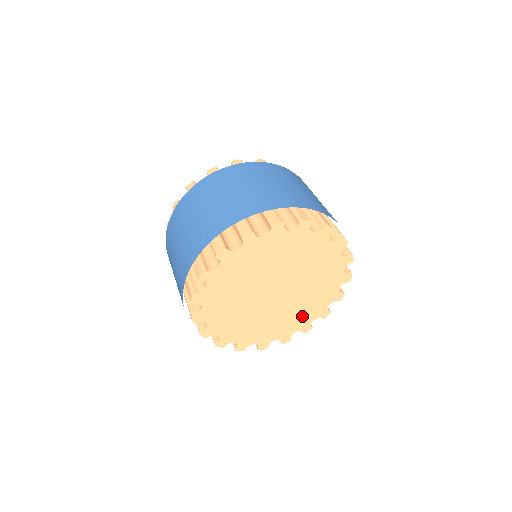
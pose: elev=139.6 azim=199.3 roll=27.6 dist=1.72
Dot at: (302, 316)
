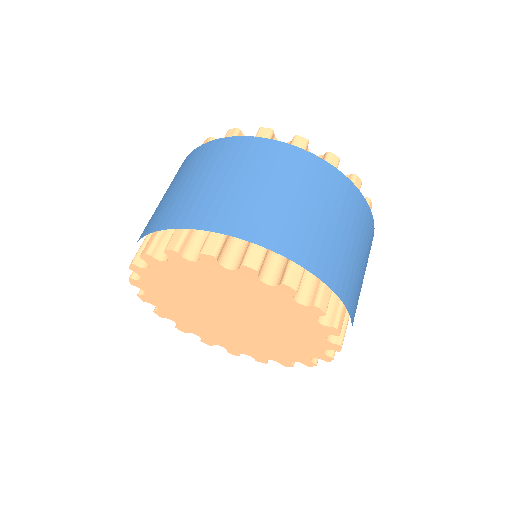
Dot at: (291, 349)
